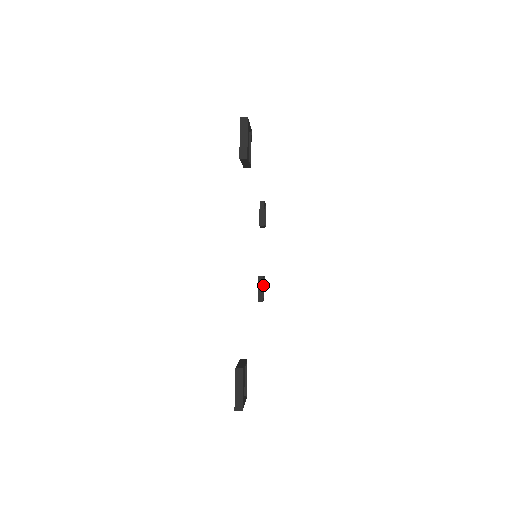
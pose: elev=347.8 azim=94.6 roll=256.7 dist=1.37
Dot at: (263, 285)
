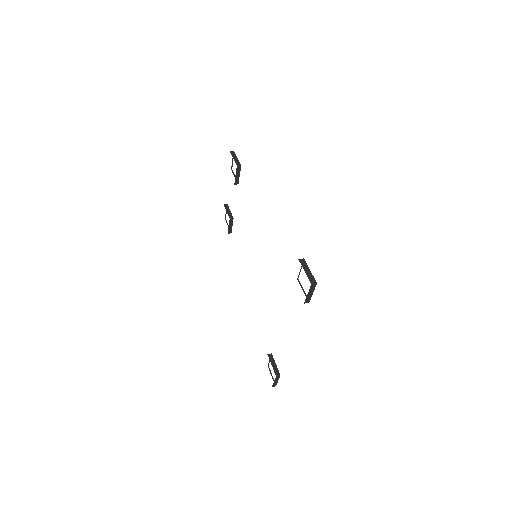
Dot at: (226, 211)
